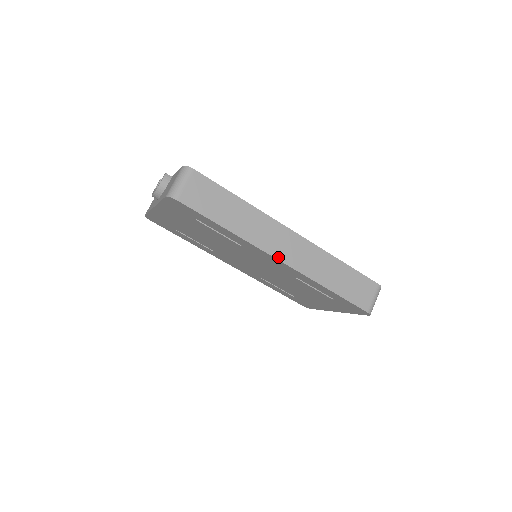
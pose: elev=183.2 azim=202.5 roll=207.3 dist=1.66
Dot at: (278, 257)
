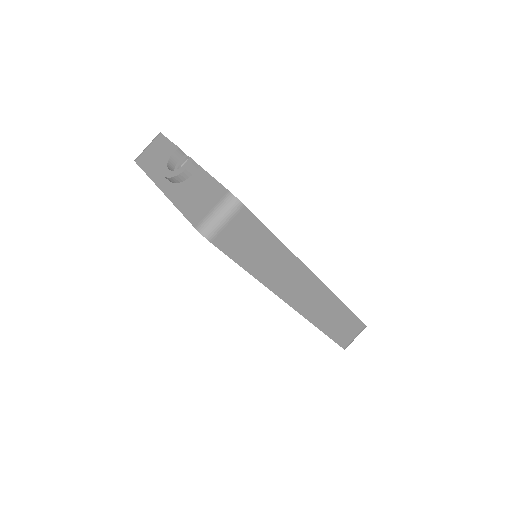
Dot at: (291, 303)
